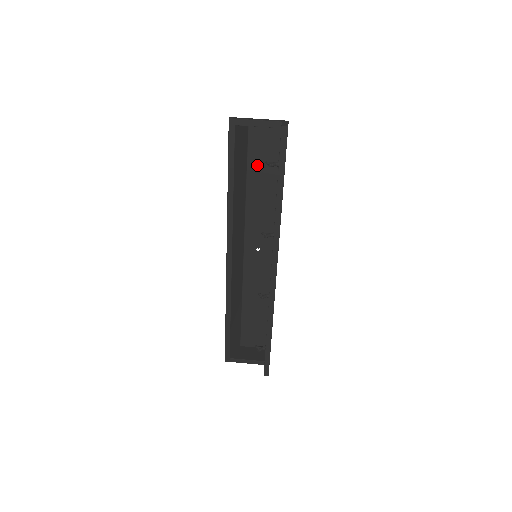
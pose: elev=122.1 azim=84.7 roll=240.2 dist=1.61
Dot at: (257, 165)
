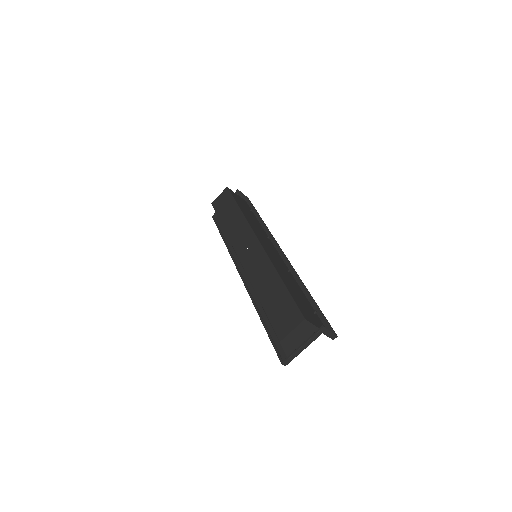
Dot at: (272, 305)
